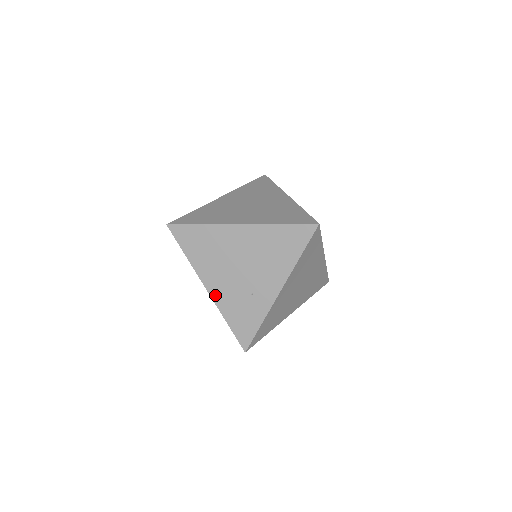
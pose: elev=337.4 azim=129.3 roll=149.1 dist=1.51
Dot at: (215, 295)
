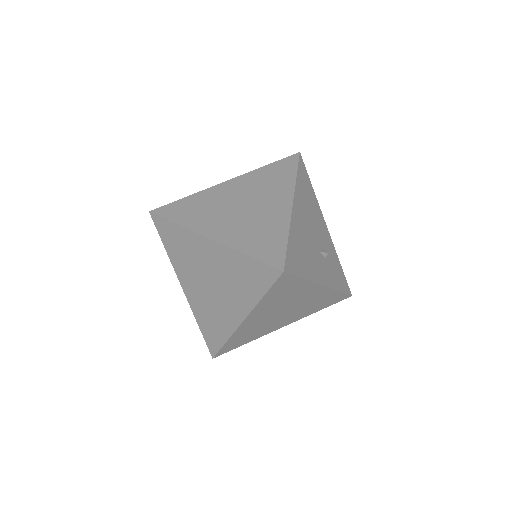
Dot at: (189, 296)
